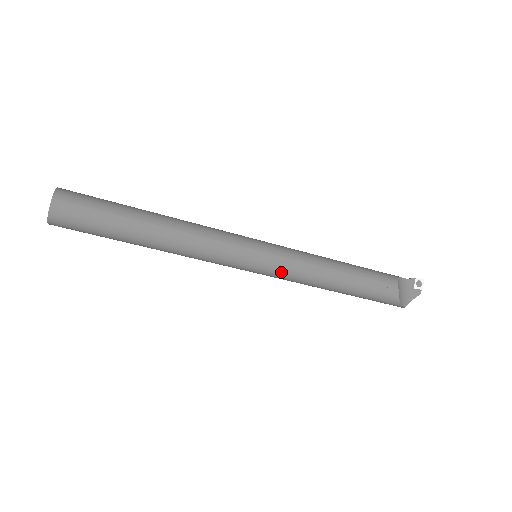
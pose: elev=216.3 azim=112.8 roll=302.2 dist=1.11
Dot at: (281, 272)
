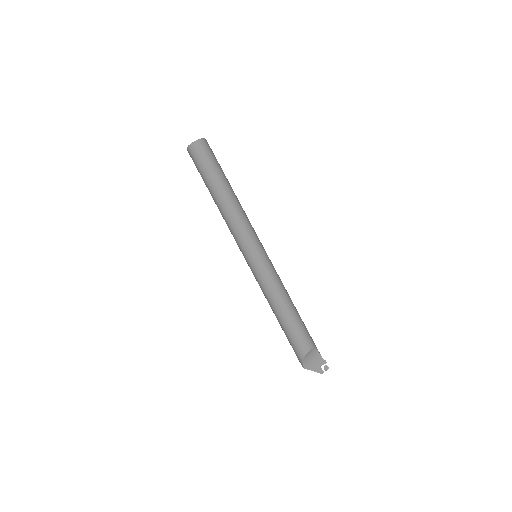
Dot at: (258, 274)
